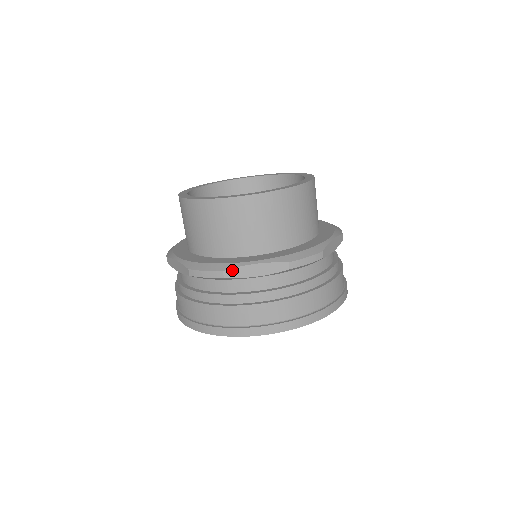
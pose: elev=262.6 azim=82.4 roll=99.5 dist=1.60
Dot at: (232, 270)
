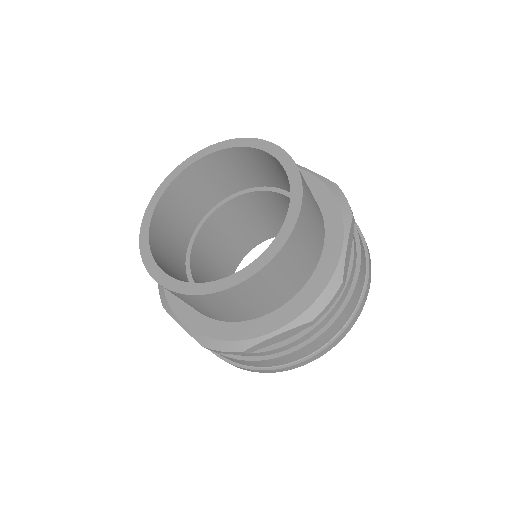
Dot at: (252, 348)
